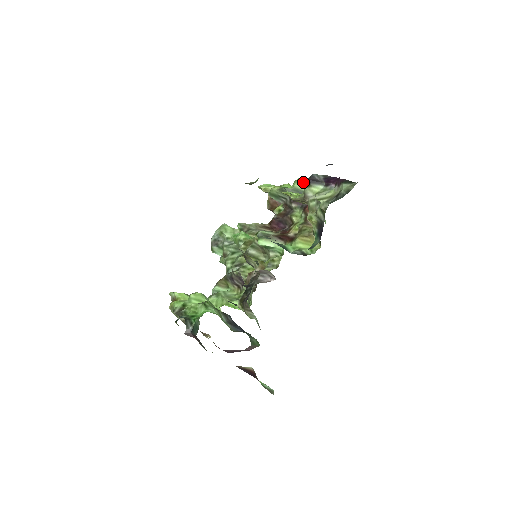
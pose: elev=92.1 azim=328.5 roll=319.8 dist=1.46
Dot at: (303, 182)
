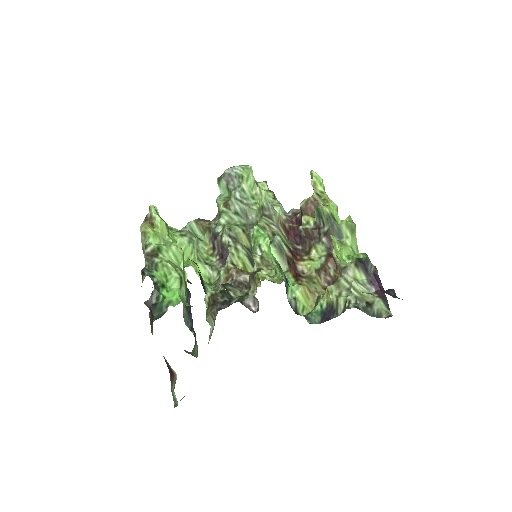
Dot at: (351, 230)
